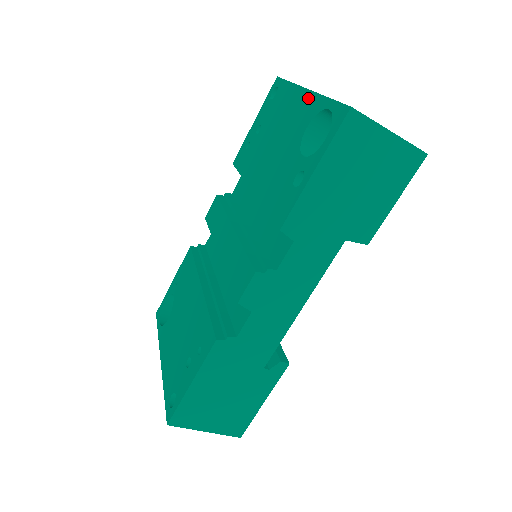
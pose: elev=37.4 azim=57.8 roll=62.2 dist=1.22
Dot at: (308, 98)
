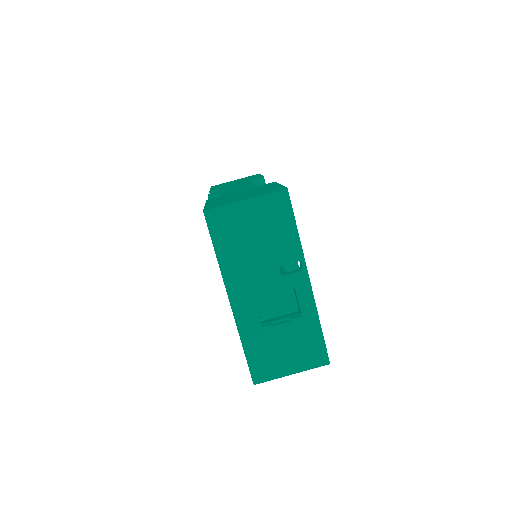
Dot at: occluded
